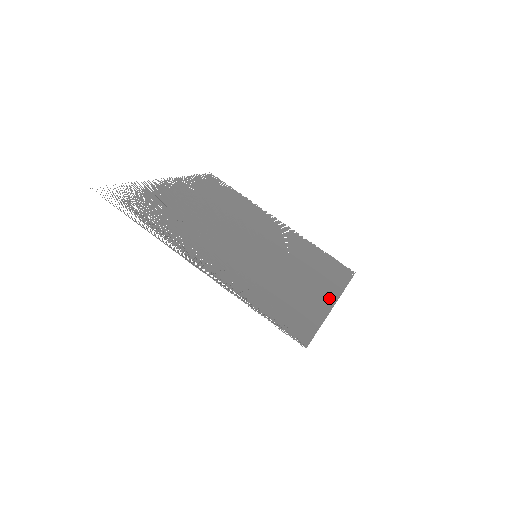
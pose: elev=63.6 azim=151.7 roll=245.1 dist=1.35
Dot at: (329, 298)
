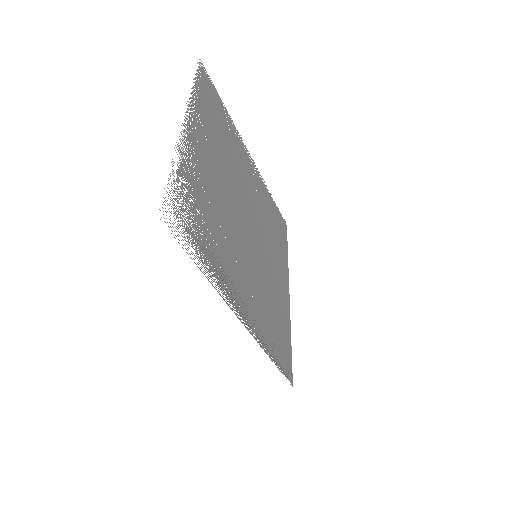
Dot at: (287, 290)
